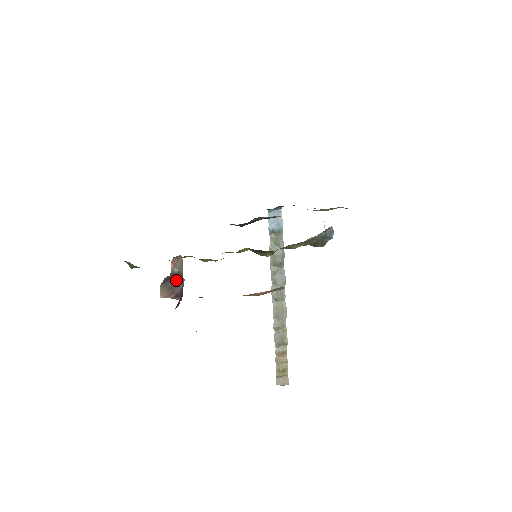
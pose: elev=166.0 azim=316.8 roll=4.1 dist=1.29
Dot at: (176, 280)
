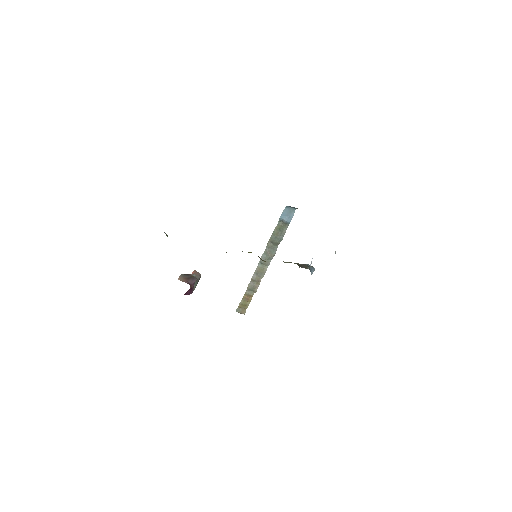
Dot at: (192, 277)
